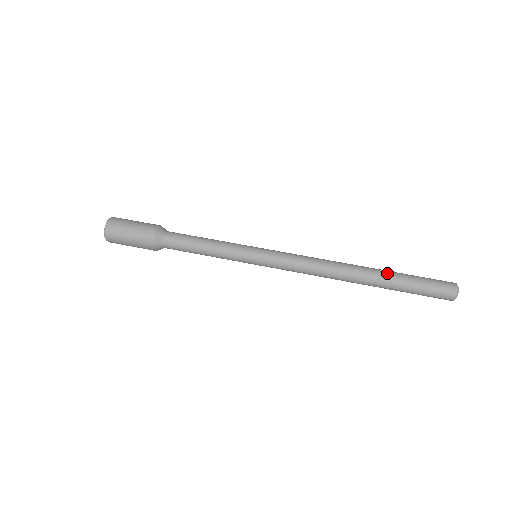
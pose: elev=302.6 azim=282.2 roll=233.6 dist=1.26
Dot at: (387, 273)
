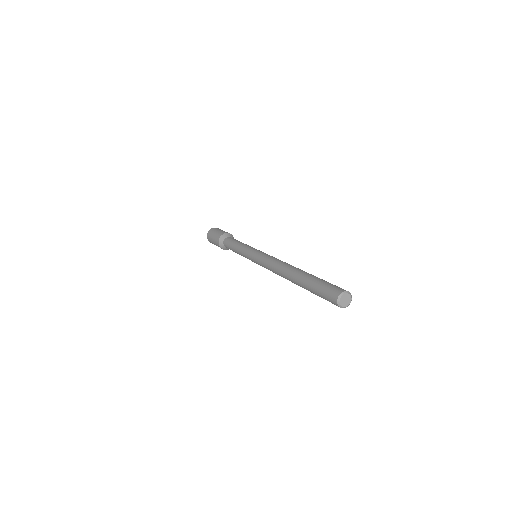
Dot at: occluded
